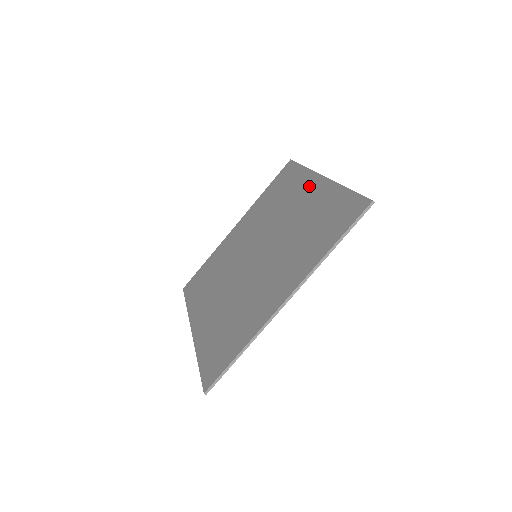
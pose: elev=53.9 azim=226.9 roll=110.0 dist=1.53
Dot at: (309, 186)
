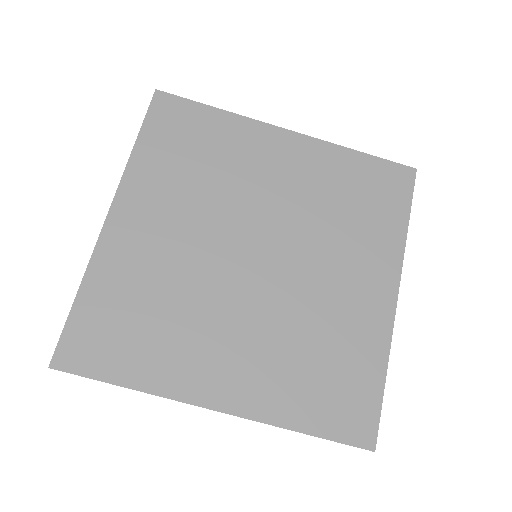
Dot at: (274, 144)
